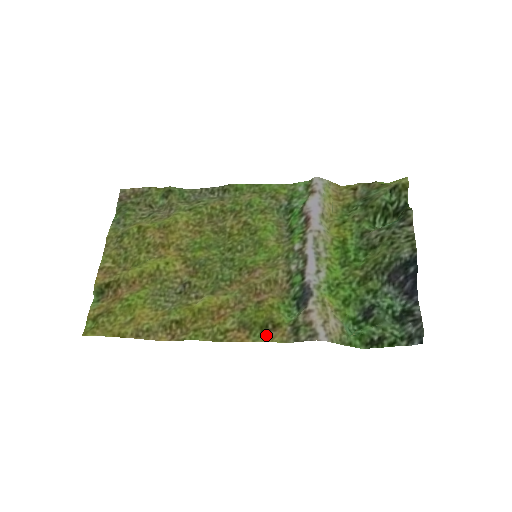
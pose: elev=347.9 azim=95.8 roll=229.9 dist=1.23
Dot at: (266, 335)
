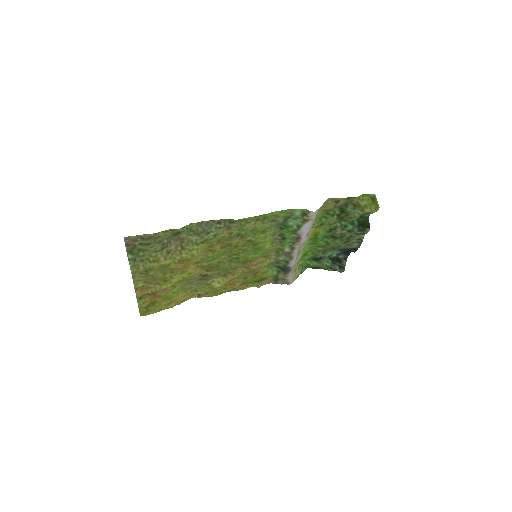
Dot at: (258, 283)
